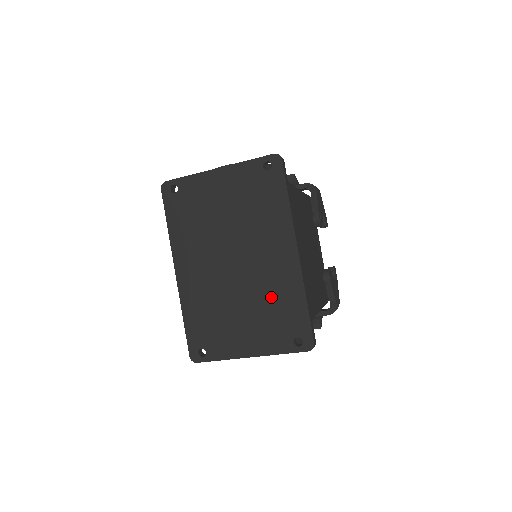
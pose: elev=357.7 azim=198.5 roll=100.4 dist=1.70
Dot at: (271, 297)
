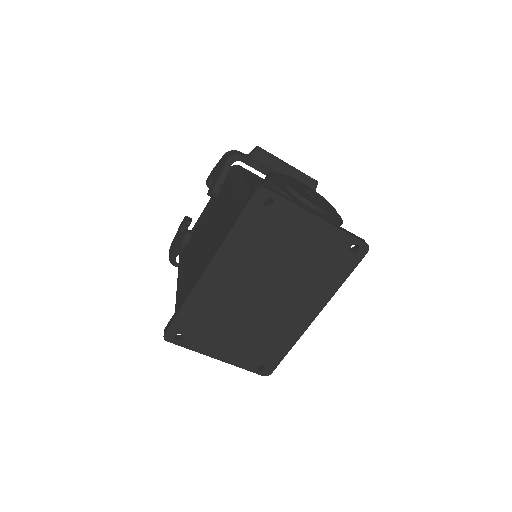
Dot at: (270, 333)
